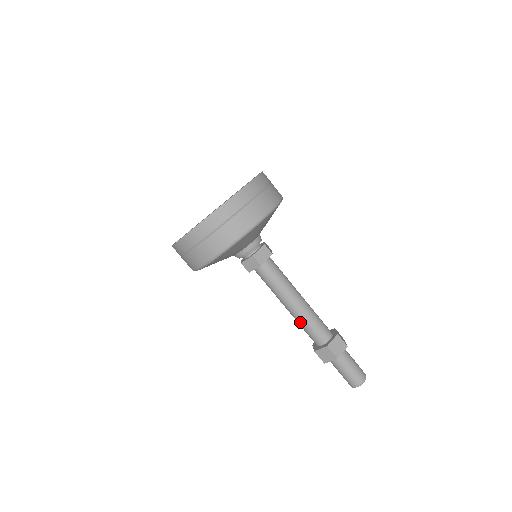
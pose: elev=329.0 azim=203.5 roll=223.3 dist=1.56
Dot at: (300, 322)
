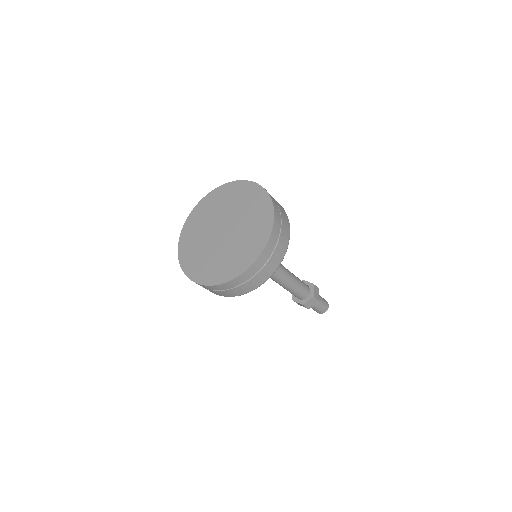
Dot at: occluded
